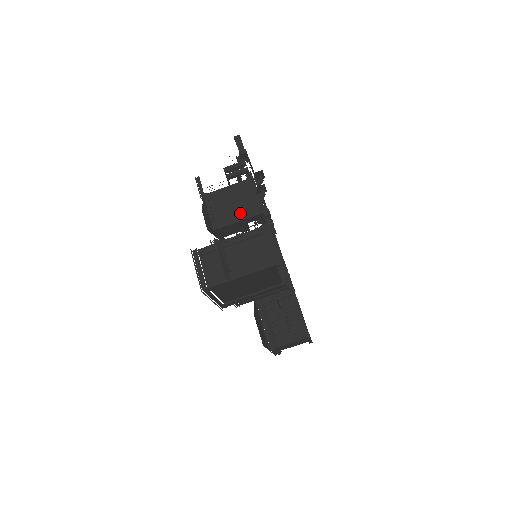
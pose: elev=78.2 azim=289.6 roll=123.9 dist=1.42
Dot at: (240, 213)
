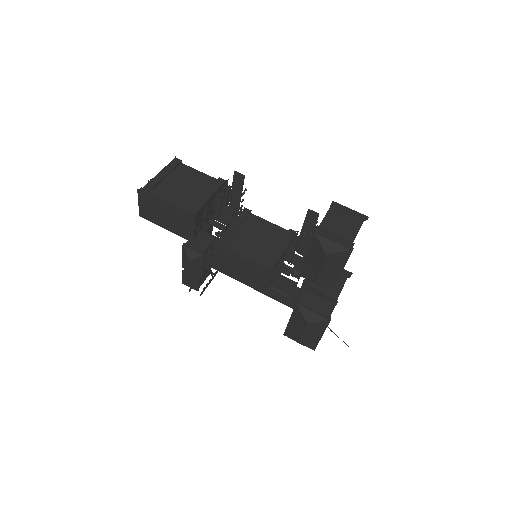
Dot at: occluded
